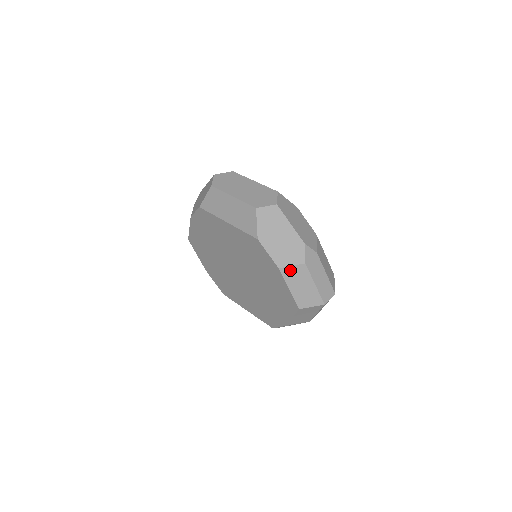
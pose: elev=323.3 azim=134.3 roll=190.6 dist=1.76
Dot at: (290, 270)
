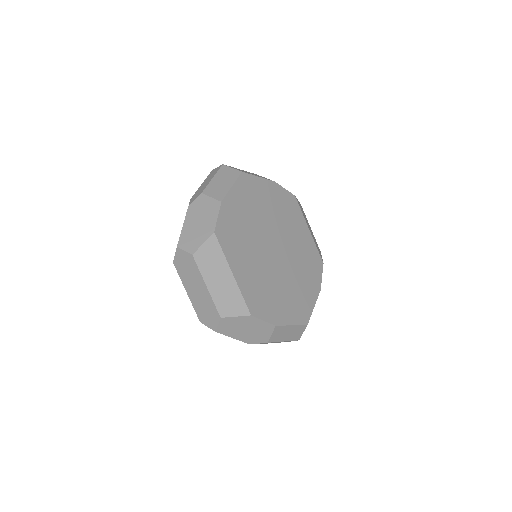
Dot at: occluded
